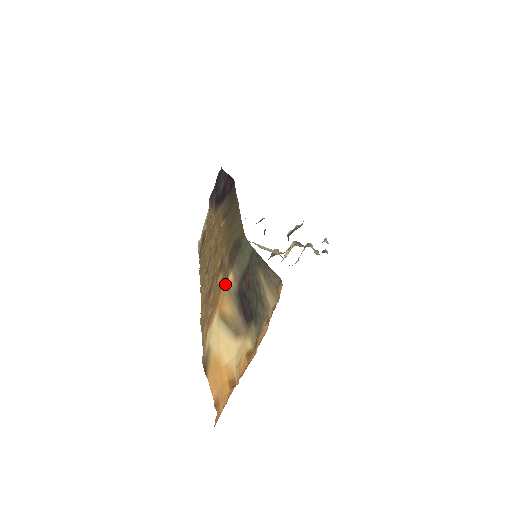
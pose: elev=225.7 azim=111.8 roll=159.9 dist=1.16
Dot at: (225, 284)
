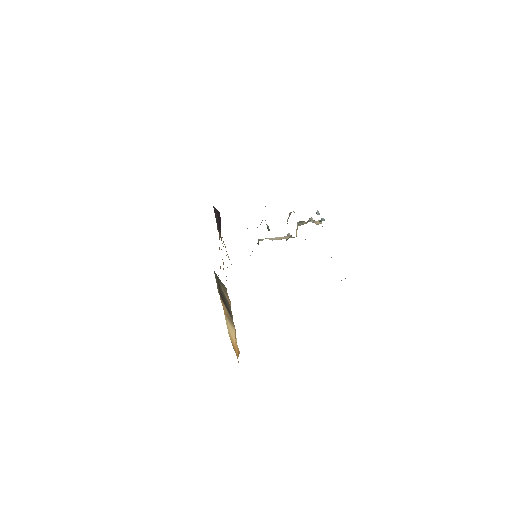
Dot at: occluded
